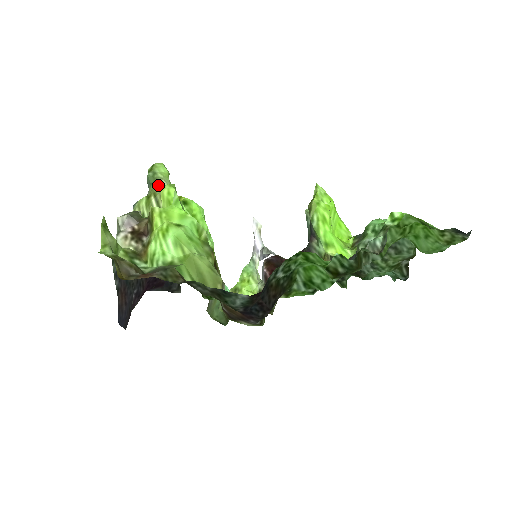
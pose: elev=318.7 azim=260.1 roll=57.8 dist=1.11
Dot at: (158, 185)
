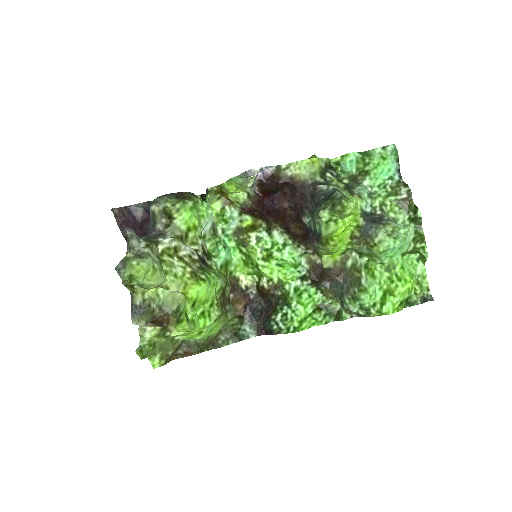
Dot at: (151, 288)
